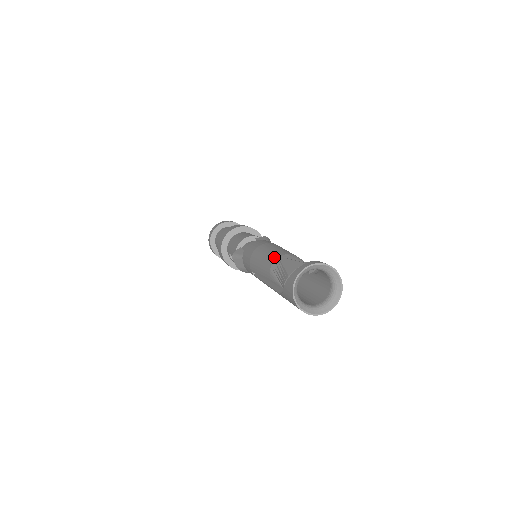
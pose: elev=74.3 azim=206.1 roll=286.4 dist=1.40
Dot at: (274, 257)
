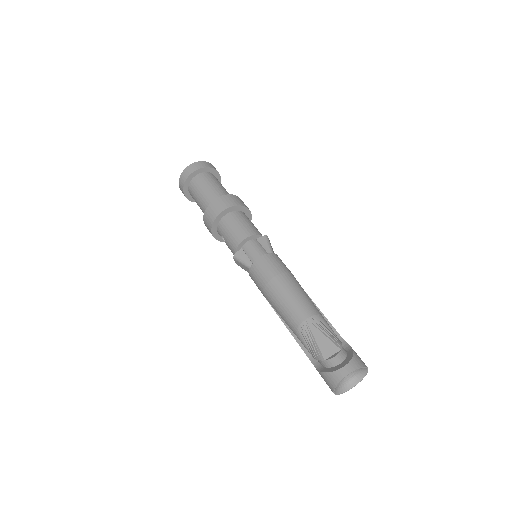
Dot at: (301, 316)
